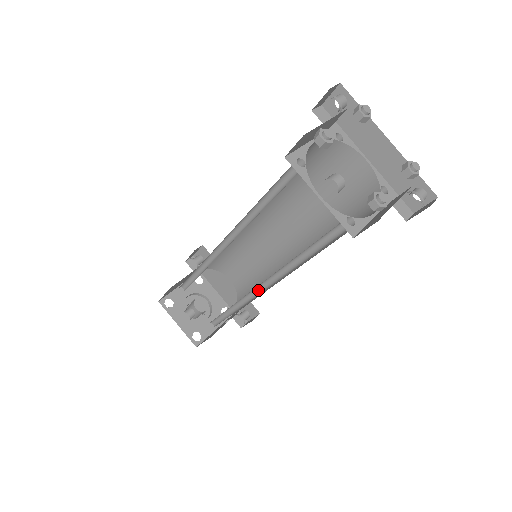
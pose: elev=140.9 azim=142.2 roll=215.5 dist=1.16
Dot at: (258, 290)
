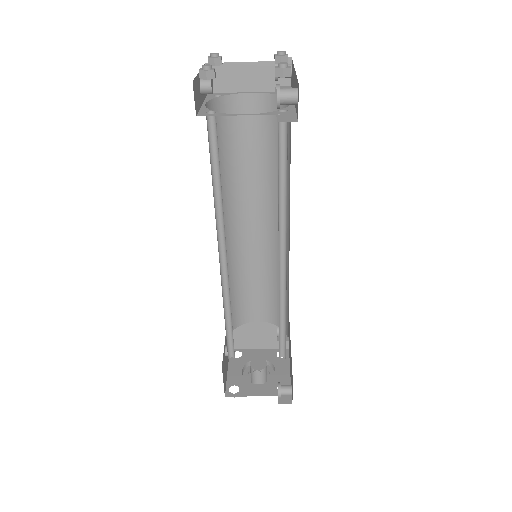
Dot at: occluded
